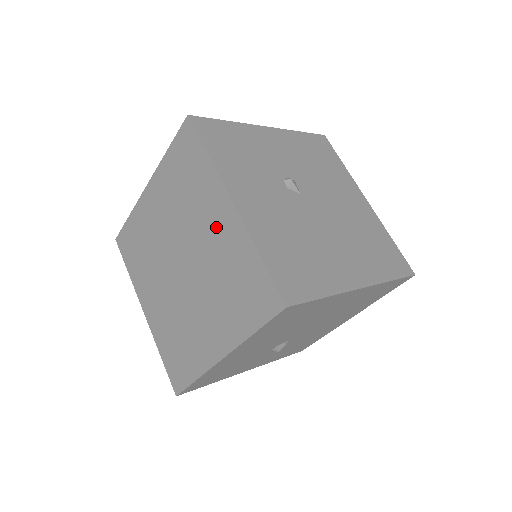
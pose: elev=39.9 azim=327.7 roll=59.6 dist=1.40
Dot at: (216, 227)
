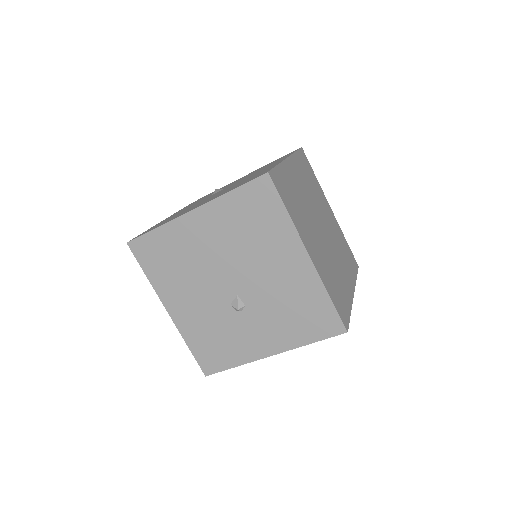
Dot at: occluded
